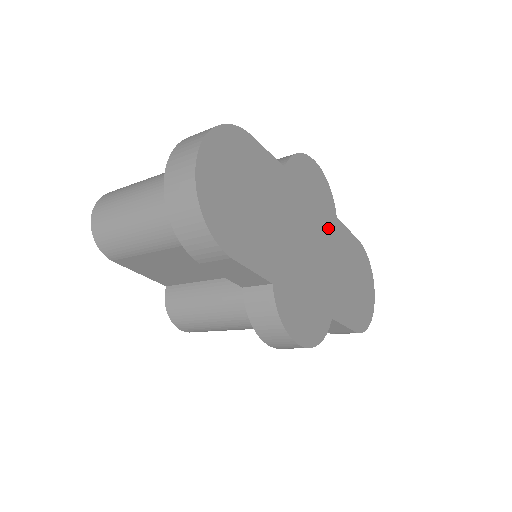
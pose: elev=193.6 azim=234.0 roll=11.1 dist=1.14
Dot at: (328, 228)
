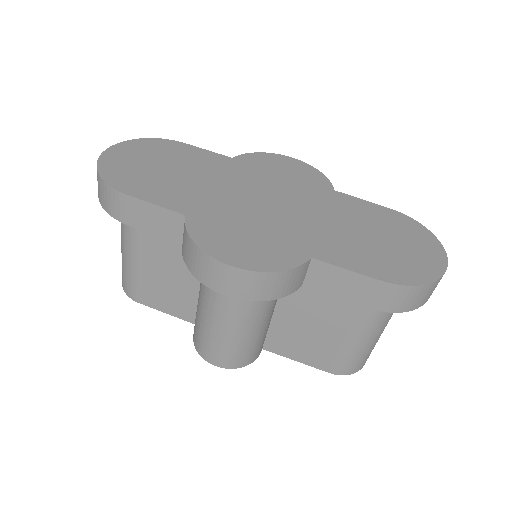
Dot at: (313, 195)
